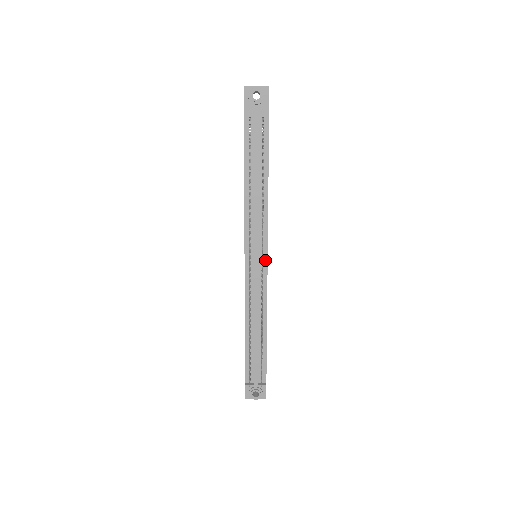
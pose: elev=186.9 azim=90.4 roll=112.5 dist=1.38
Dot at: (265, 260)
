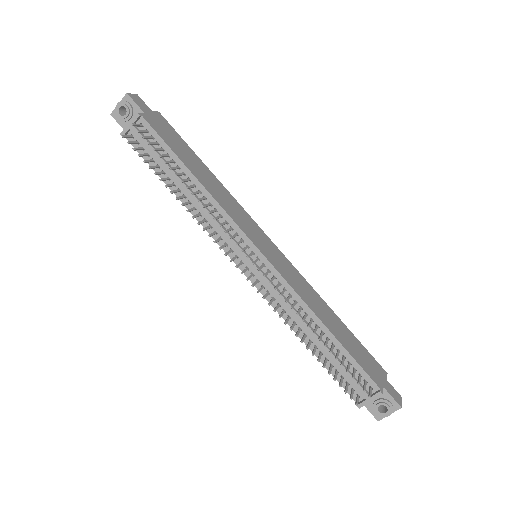
Dot at: (258, 254)
